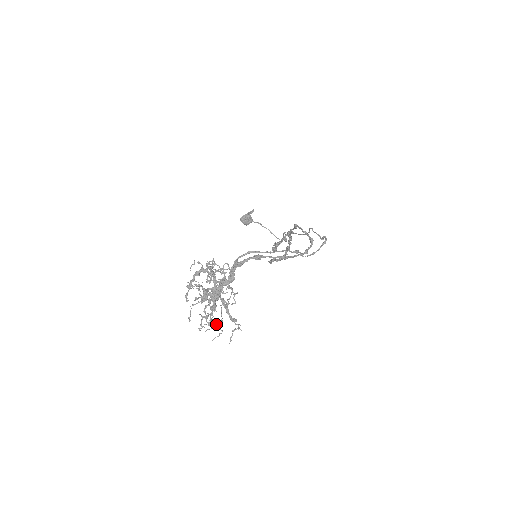
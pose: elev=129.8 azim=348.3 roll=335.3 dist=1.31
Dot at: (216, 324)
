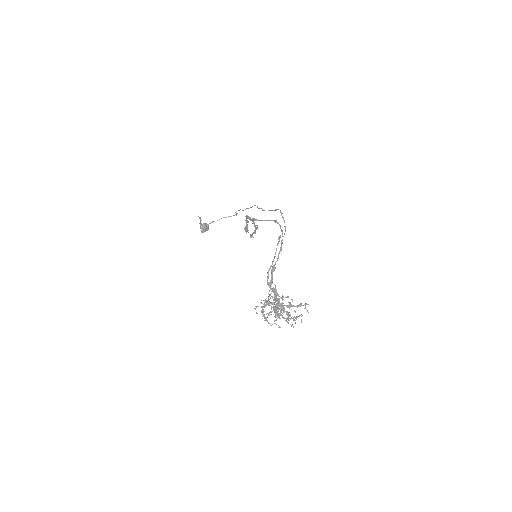
Dot at: (297, 317)
